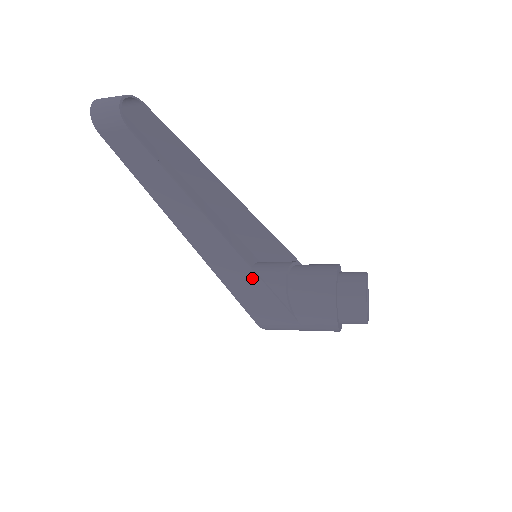
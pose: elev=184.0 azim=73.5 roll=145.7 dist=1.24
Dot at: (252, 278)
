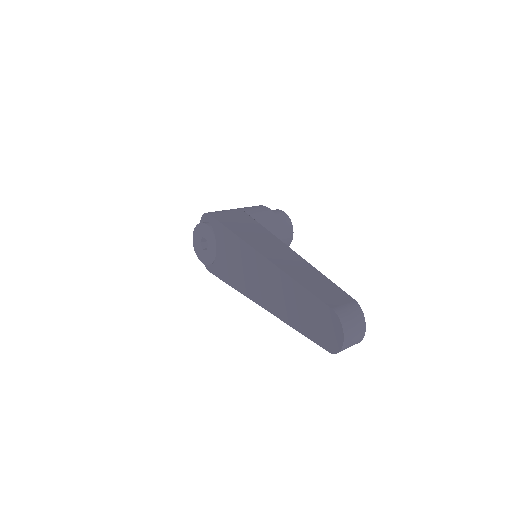
Dot at: occluded
